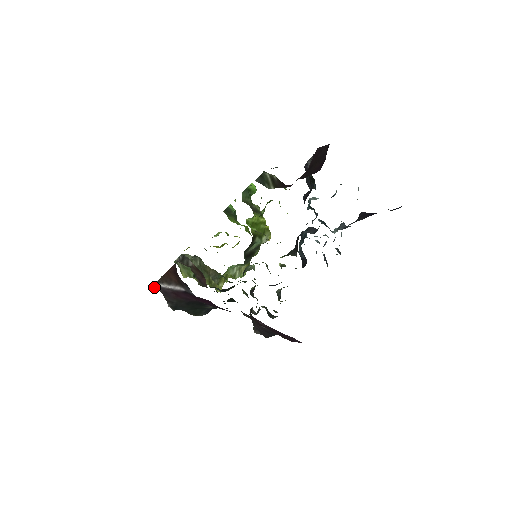
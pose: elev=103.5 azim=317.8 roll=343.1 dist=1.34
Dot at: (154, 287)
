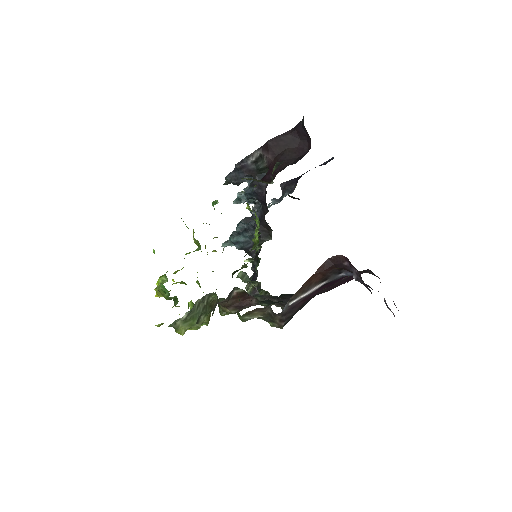
Dot at: (281, 312)
